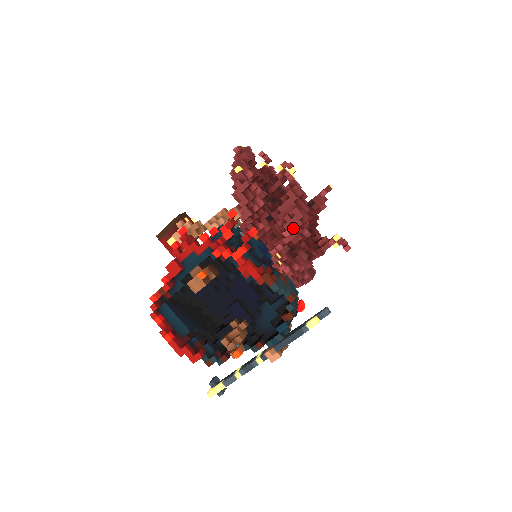
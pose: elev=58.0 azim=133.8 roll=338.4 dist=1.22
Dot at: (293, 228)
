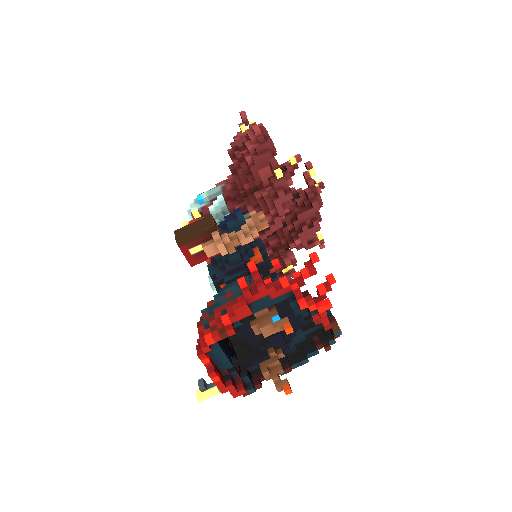
Dot at: (307, 238)
